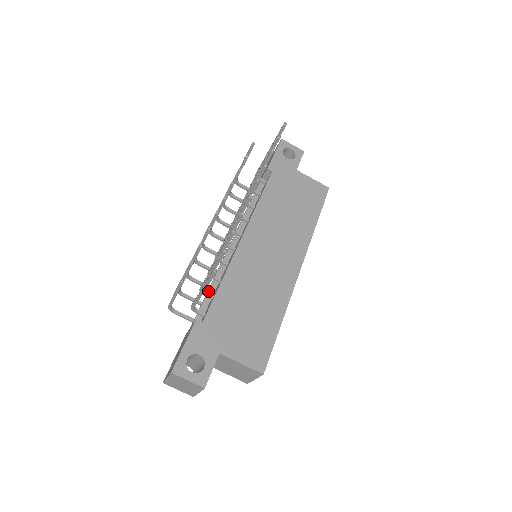
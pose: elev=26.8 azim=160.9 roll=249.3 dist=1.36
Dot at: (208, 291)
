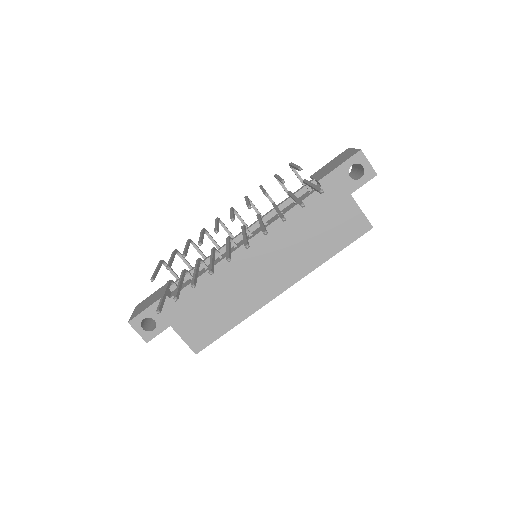
Dot at: occluded
